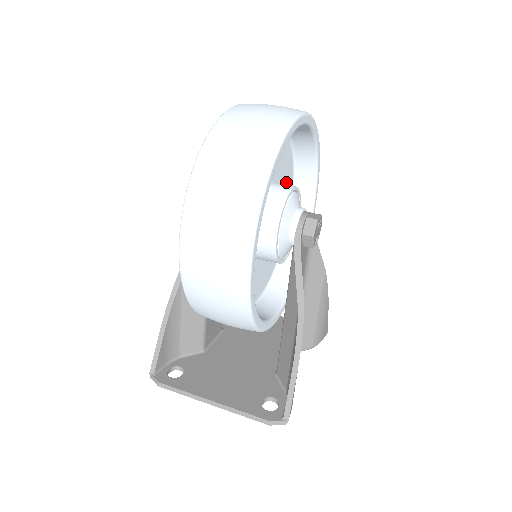
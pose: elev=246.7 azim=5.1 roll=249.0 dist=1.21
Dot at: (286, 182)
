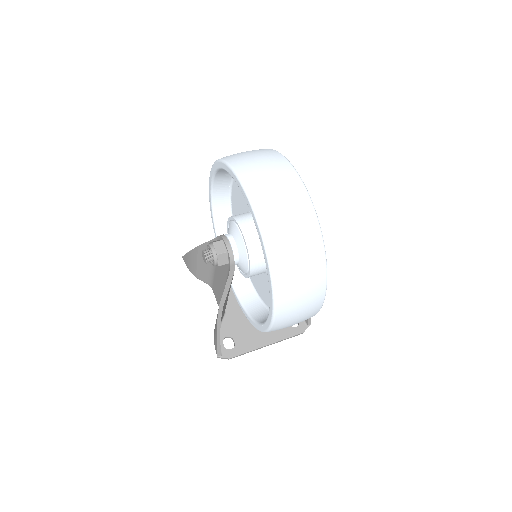
Dot at: occluded
